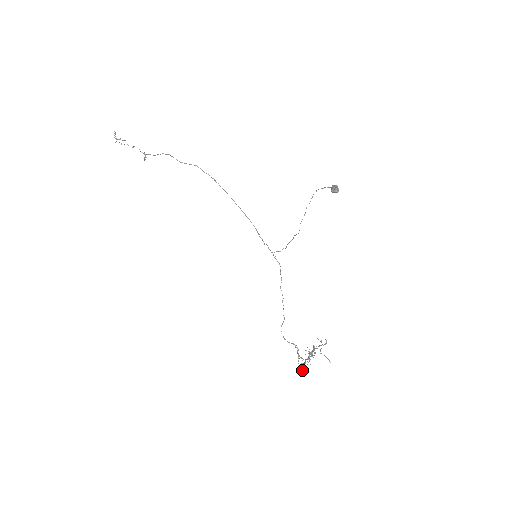
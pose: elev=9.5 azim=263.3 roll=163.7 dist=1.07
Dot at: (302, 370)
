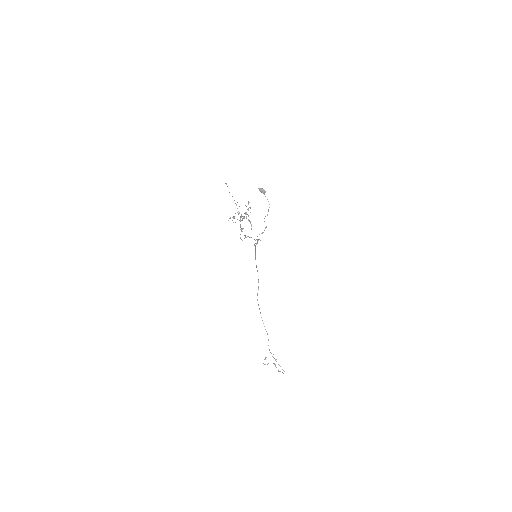
Dot at: (230, 218)
